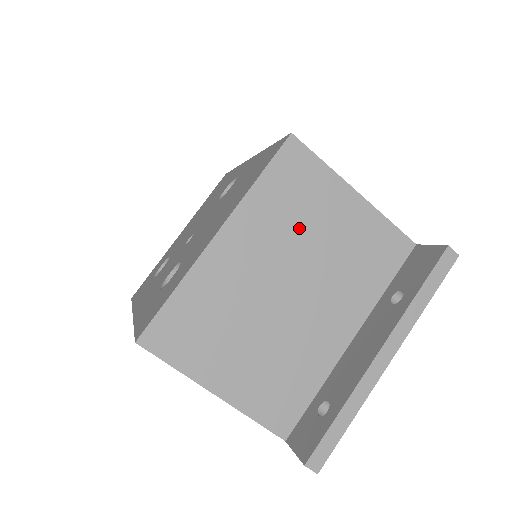
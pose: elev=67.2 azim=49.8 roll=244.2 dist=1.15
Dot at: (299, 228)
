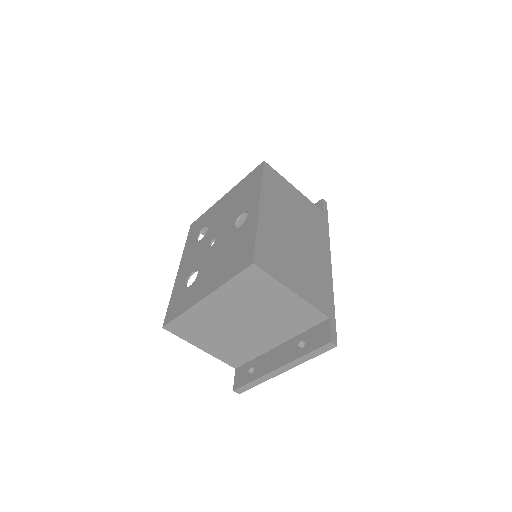
Dot at: (253, 302)
